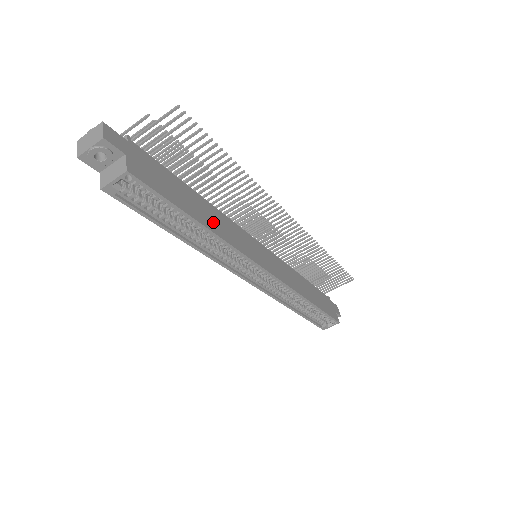
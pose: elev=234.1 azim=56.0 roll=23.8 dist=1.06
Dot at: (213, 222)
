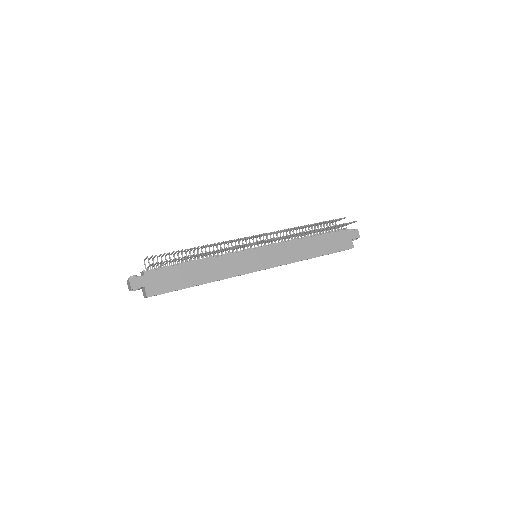
Dot at: (209, 274)
